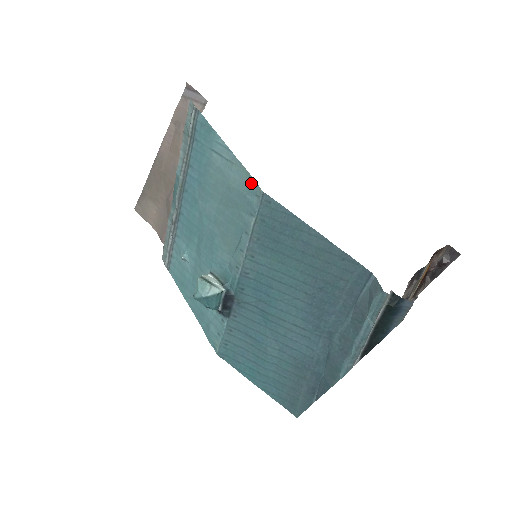
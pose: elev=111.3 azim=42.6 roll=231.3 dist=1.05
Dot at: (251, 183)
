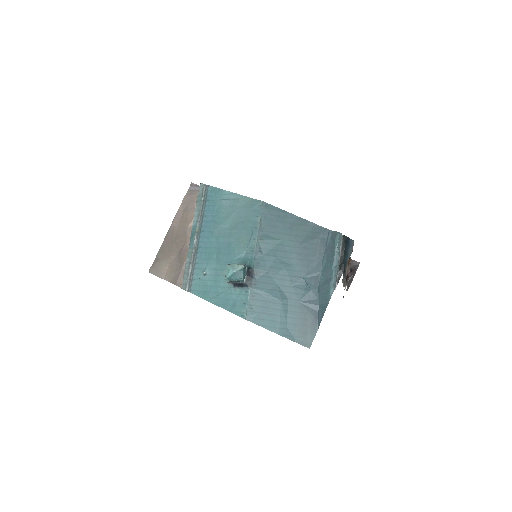
Dot at: (254, 201)
